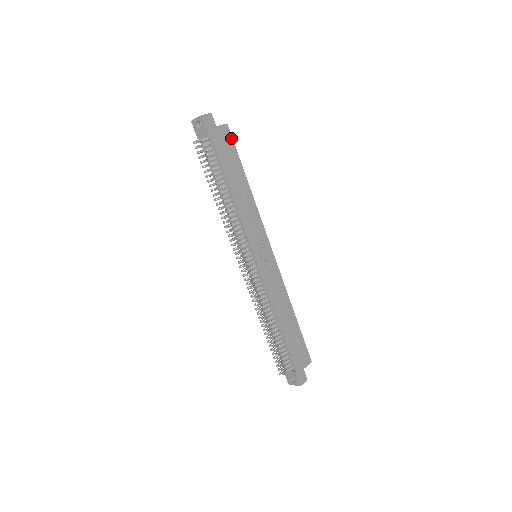
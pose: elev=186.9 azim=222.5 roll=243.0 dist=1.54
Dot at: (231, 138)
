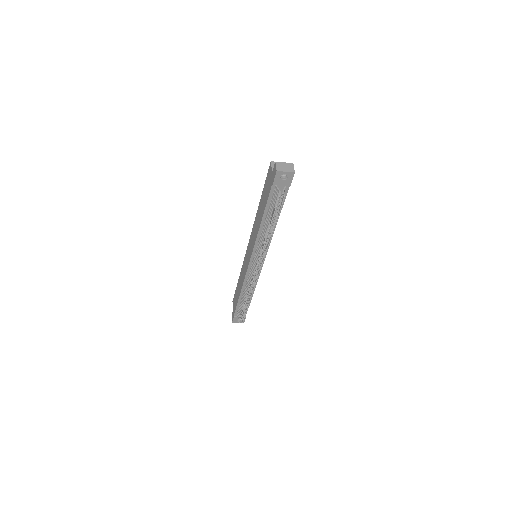
Dot at: occluded
